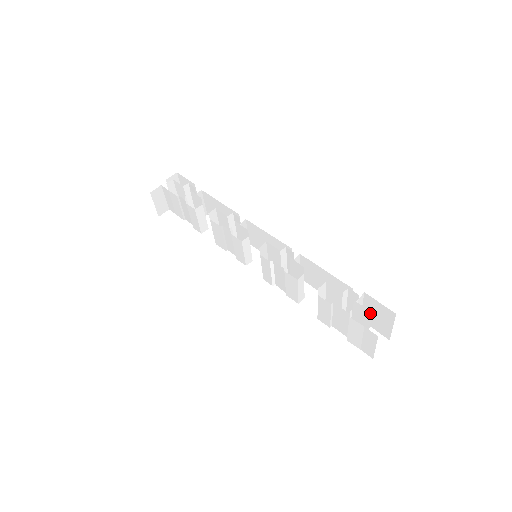
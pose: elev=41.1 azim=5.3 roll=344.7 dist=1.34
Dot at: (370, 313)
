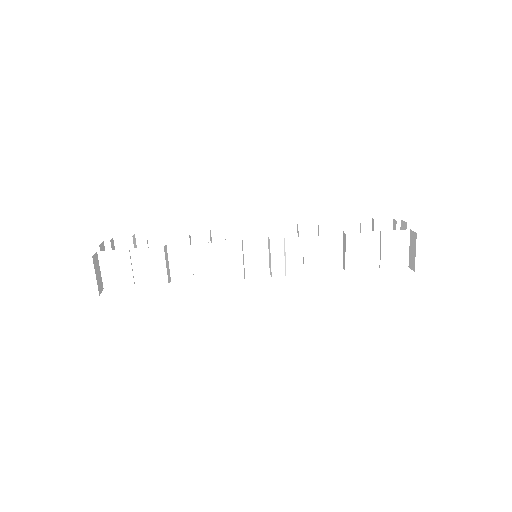
Dot at: (391, 221)
